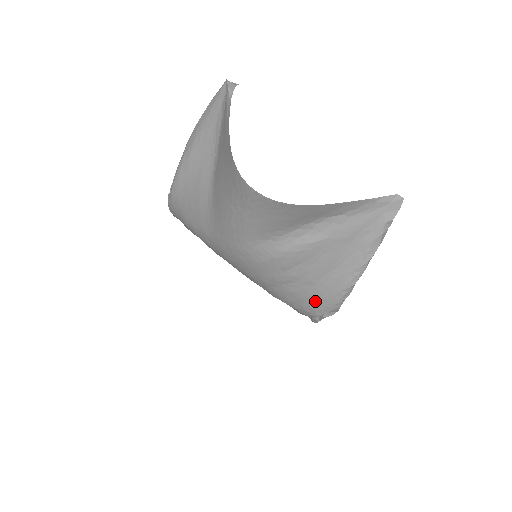
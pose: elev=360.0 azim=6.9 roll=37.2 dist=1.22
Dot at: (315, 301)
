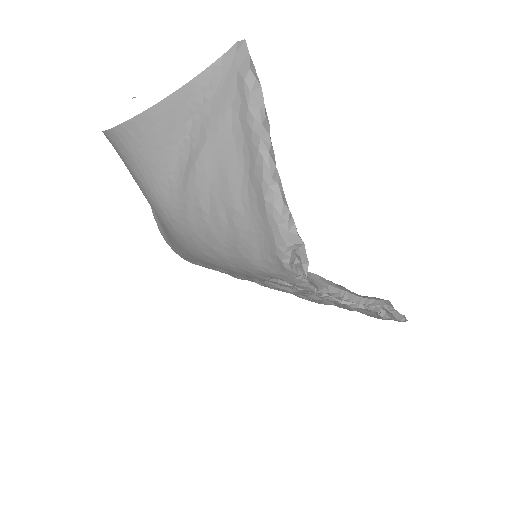
Dot at: (263, 238)
